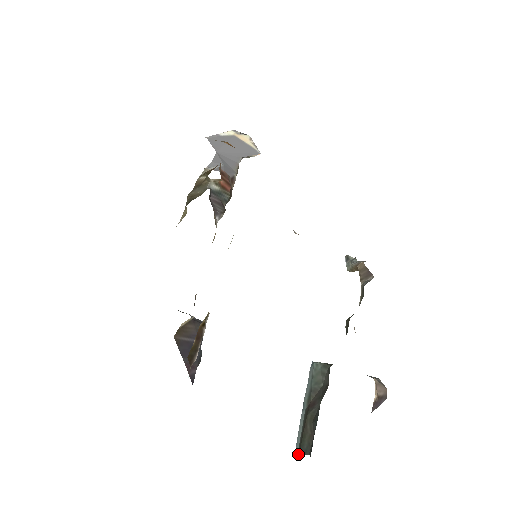
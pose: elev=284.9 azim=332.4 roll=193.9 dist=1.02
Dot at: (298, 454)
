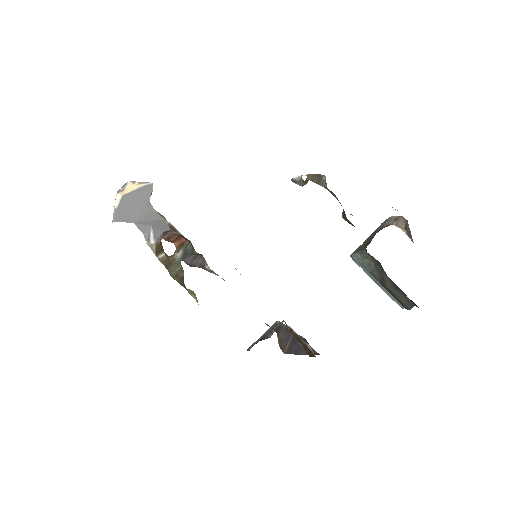
Dot at: occluded
